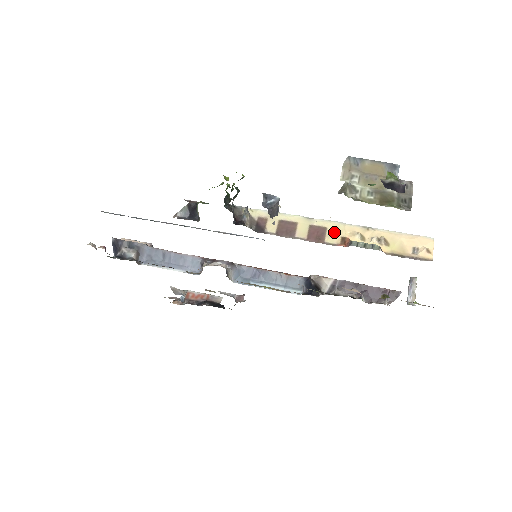
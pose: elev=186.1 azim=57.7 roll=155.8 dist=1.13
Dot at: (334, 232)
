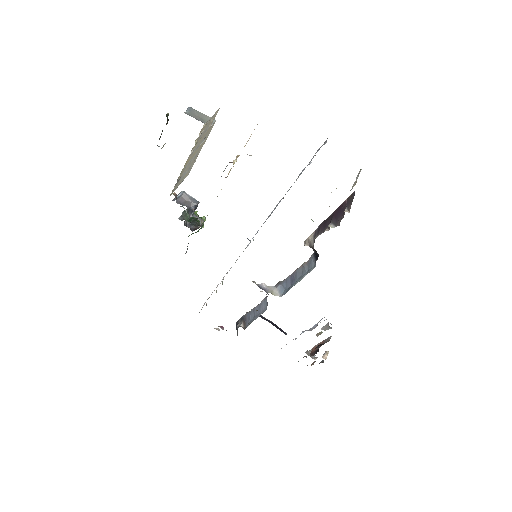
Dot at: occluded
